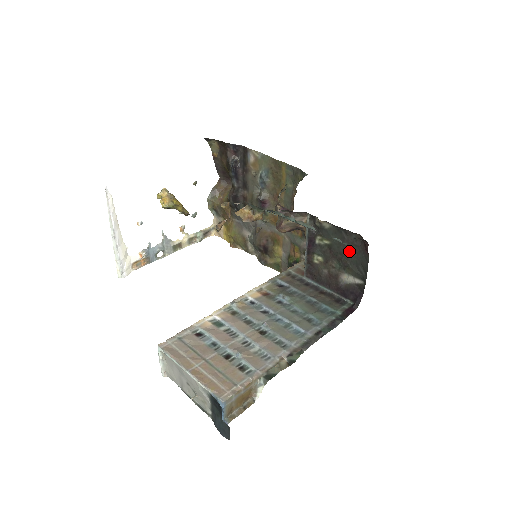
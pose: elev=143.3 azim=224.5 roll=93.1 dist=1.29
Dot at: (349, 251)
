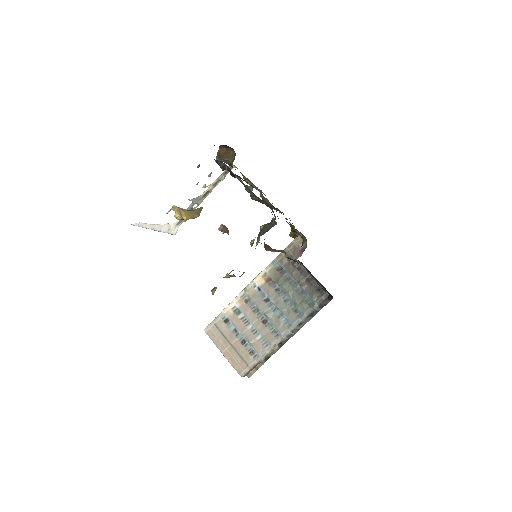
Dot at: occluded
